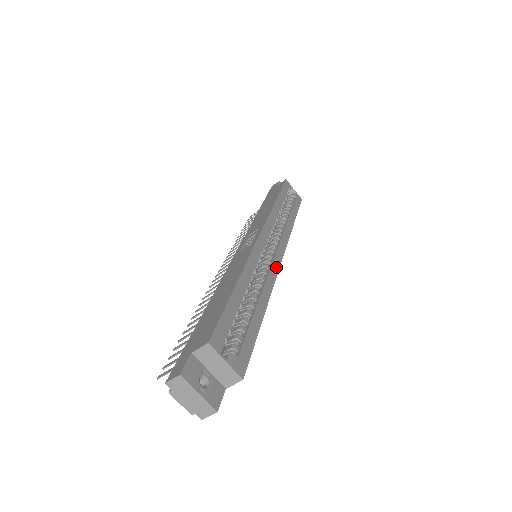
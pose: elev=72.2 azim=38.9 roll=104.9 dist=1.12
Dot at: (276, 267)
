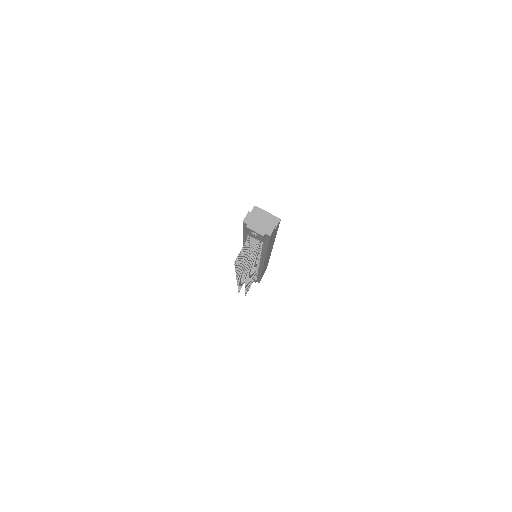
Dot at: occluded
